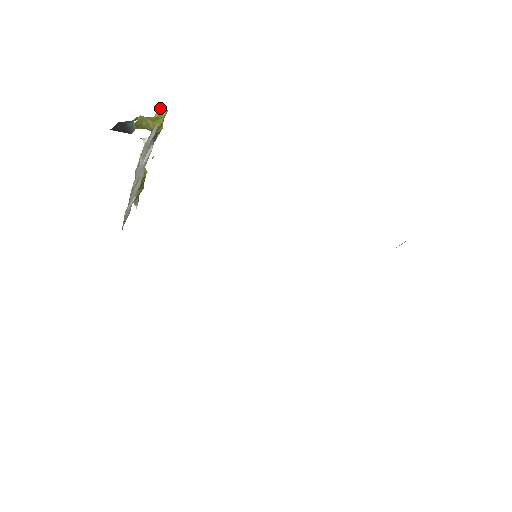
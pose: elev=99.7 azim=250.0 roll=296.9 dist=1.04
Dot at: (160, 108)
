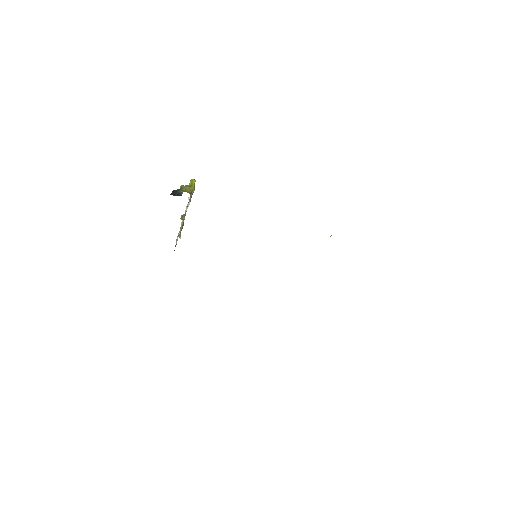
Dot at: (191, 180)
